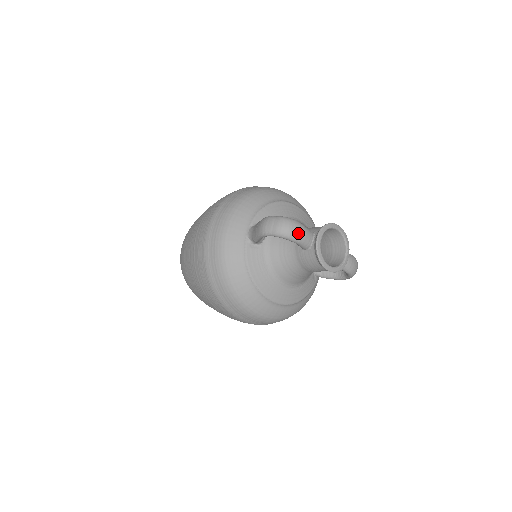
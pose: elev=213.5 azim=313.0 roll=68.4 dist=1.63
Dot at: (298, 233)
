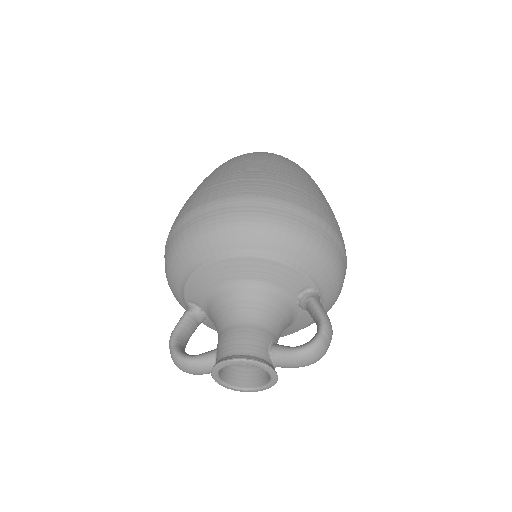
Dot at: (193, 373)
